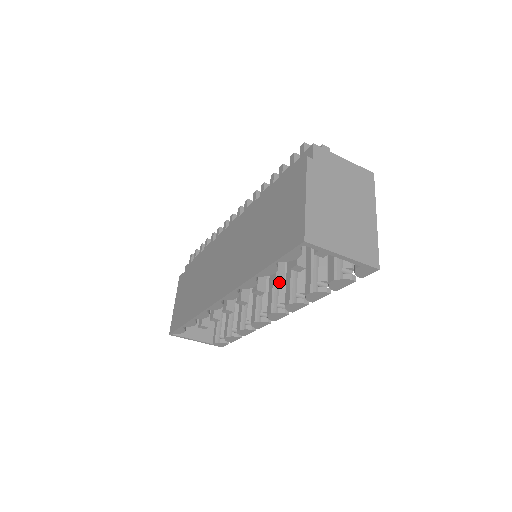
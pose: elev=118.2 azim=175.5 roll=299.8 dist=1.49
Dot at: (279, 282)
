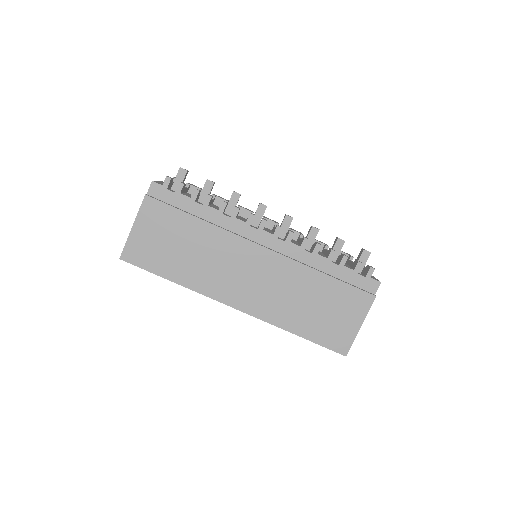
Dot at: occluded
